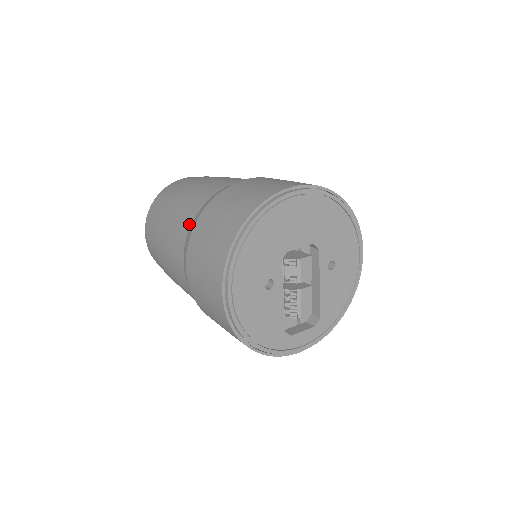
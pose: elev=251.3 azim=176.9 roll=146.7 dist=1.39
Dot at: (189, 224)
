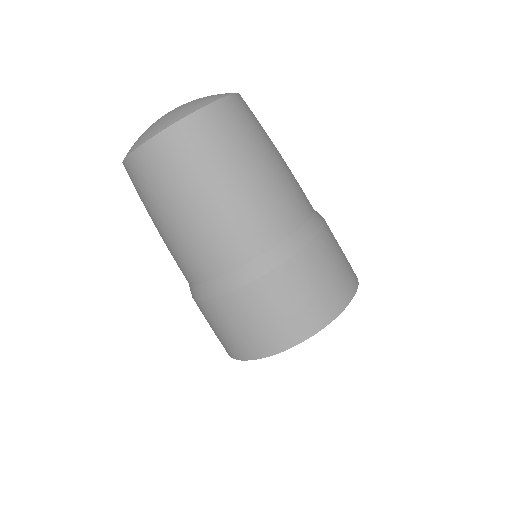
Dot at: (232, 266)
